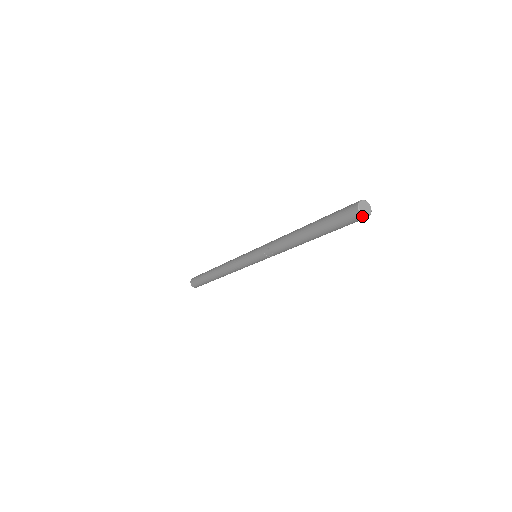
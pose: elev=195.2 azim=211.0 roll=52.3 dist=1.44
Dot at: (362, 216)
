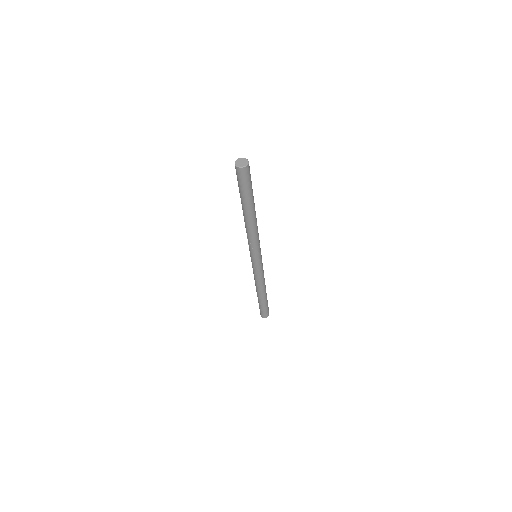
Dot at: (245, 167)
